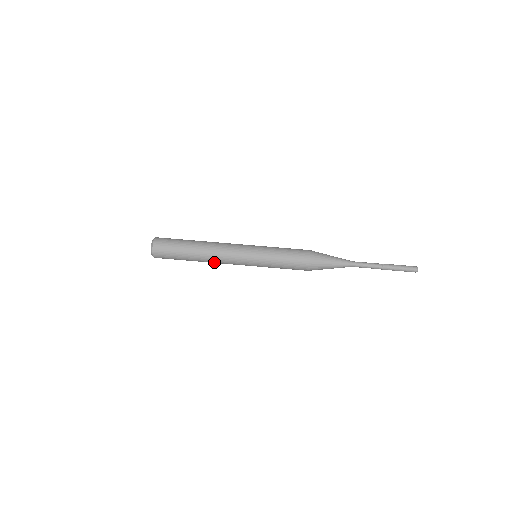
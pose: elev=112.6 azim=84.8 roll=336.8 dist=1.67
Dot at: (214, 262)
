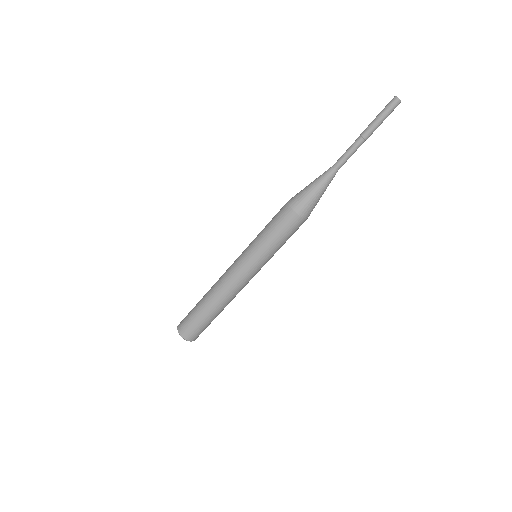
Dot at: occluded
